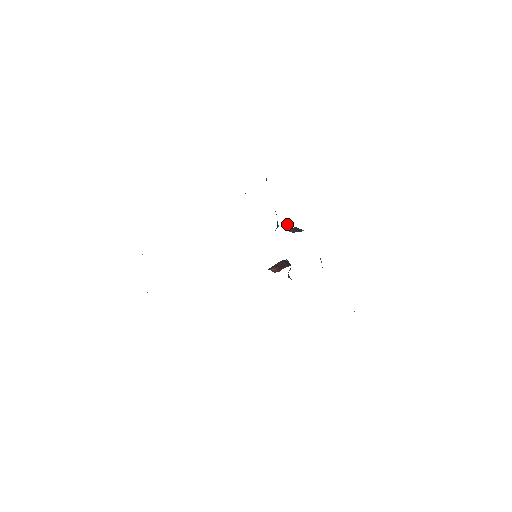
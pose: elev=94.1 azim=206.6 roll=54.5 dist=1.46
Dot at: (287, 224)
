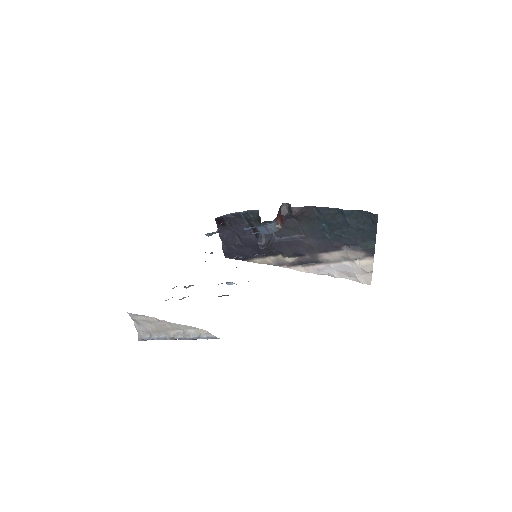
Dot at: (257, 243)
